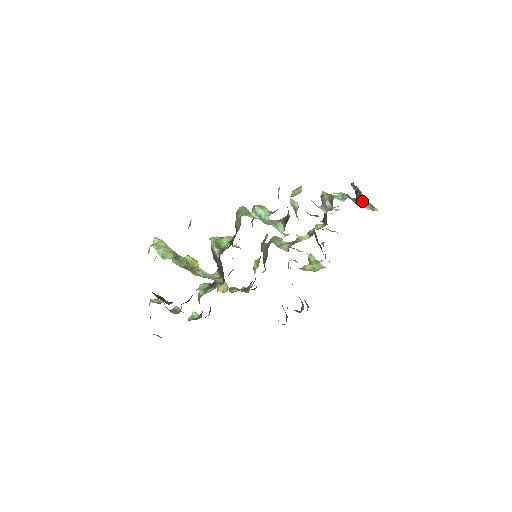
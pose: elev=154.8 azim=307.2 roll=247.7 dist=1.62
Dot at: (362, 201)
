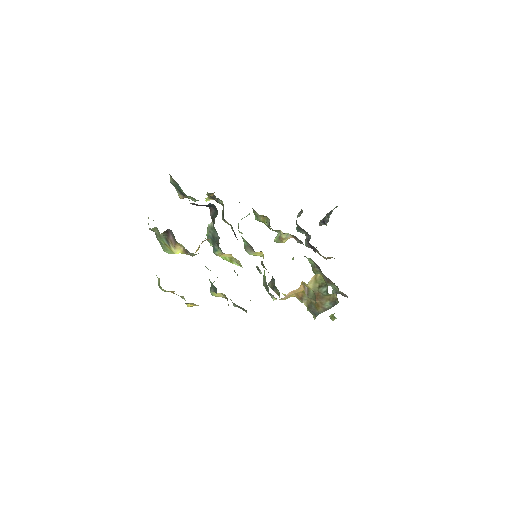
Dot at: (329, 216)
